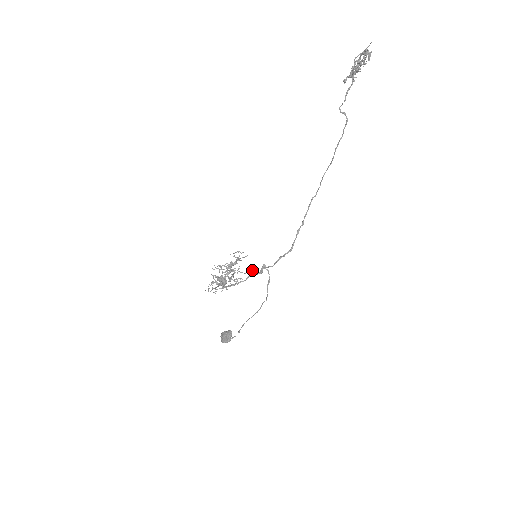
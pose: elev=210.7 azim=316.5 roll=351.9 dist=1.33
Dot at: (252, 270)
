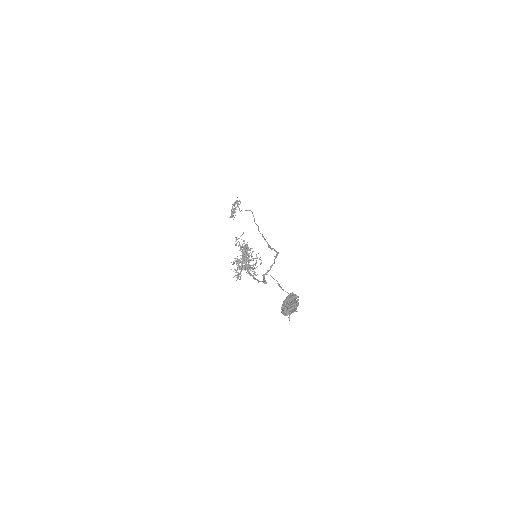
Dot at: occluded
